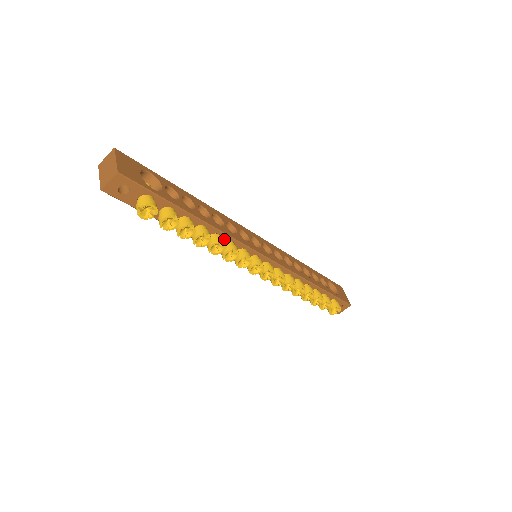
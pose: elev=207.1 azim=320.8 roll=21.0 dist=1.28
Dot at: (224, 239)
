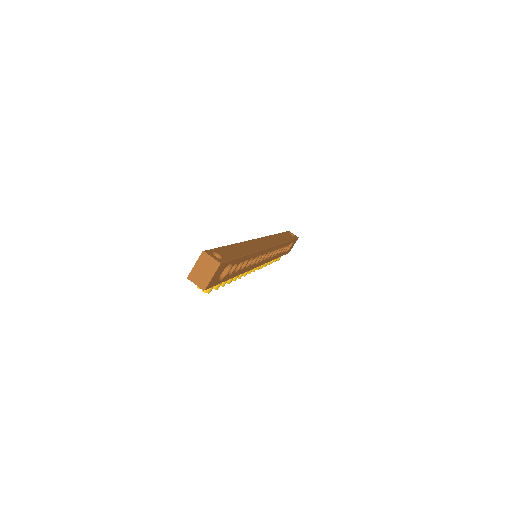
Dot at: occluded
